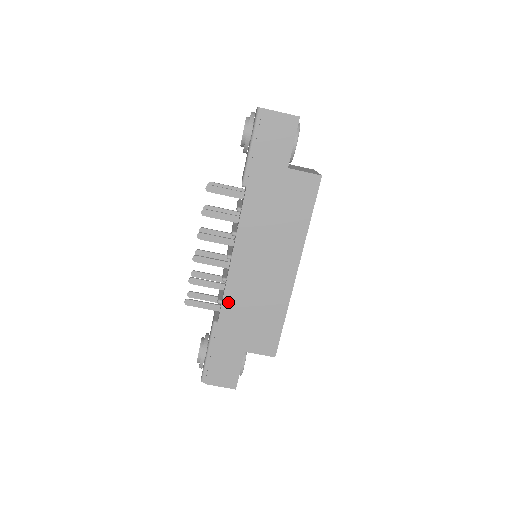
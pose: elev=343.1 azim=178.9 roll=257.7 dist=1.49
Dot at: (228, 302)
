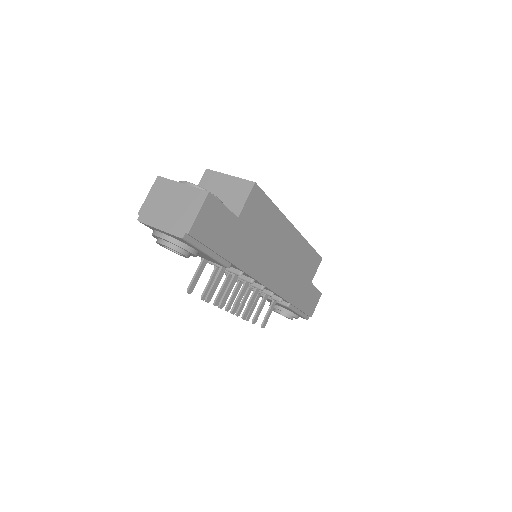
Dot at: (286, 294)
